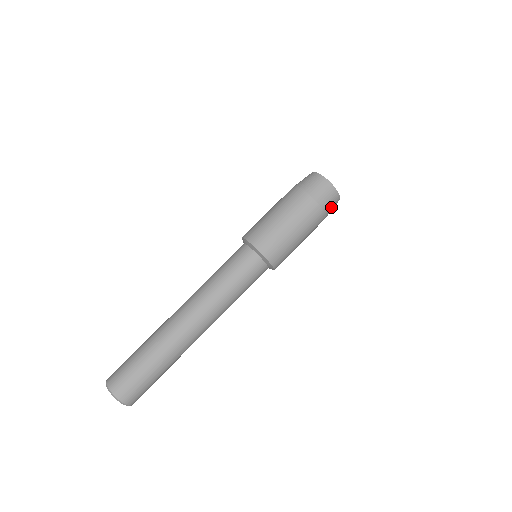
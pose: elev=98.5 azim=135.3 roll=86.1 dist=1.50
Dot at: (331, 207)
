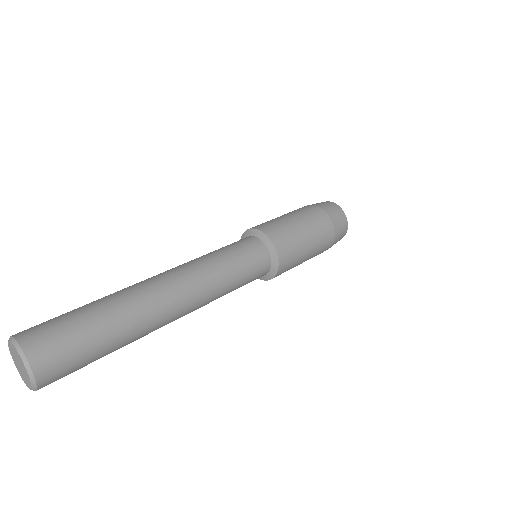
Dot at: (327, 207)
